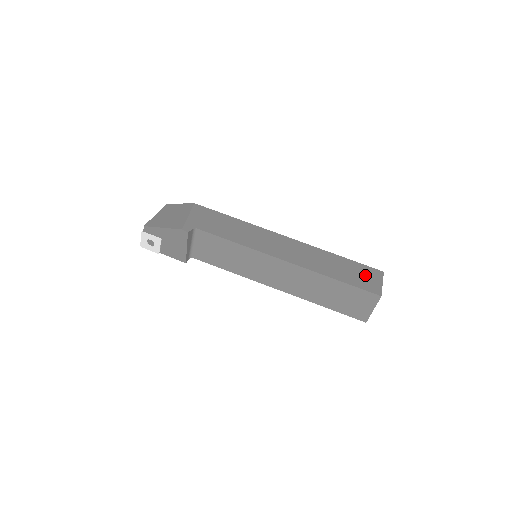
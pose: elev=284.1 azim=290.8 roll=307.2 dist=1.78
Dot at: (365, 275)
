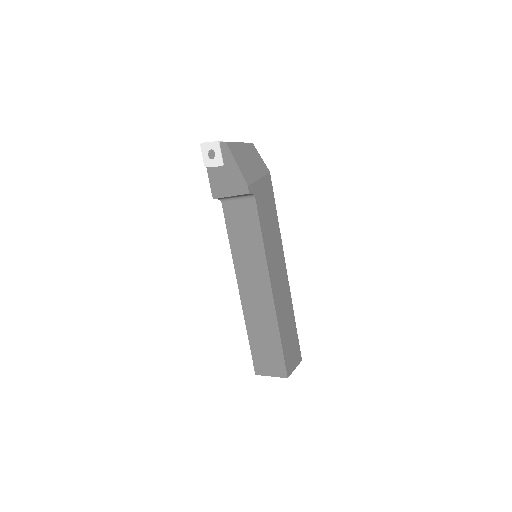
Dot at: (294, 352)
